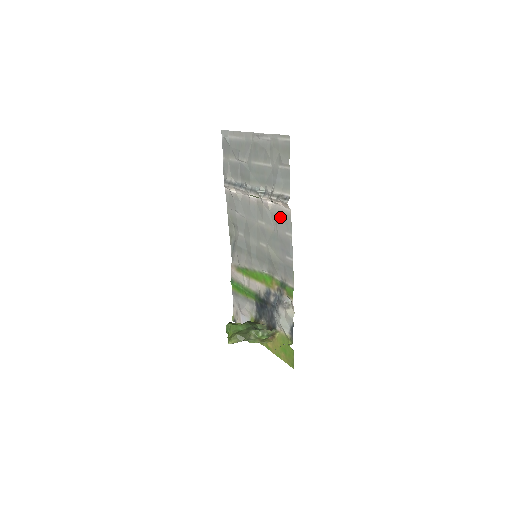
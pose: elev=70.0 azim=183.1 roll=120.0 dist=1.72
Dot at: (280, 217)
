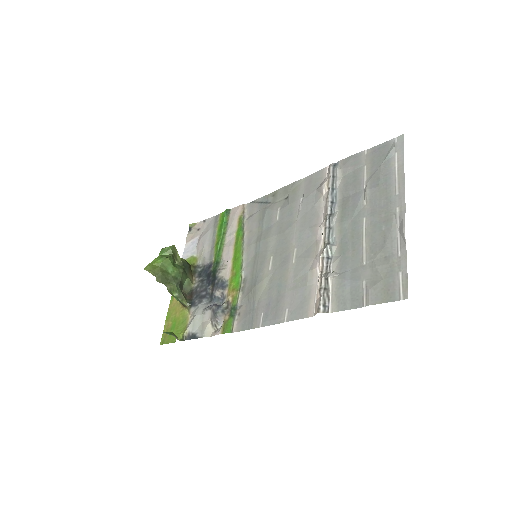
Dot at: (304, 294)
